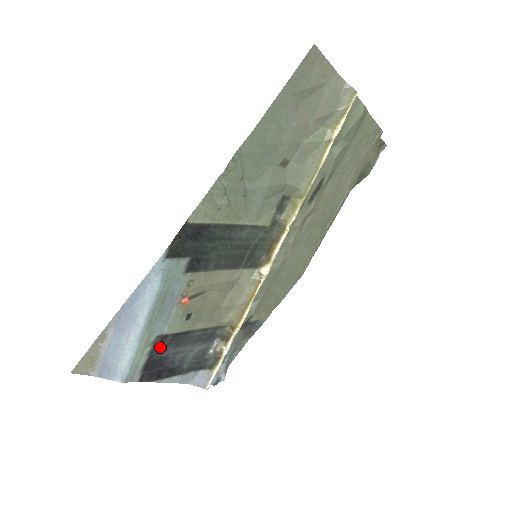
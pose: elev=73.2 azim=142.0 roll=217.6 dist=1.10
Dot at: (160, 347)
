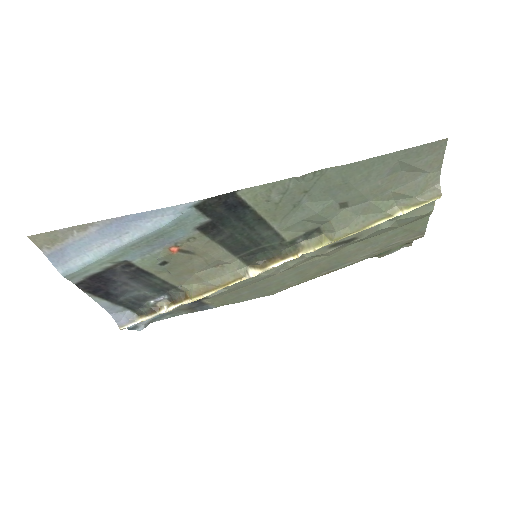
Dot at: (119, 270)
